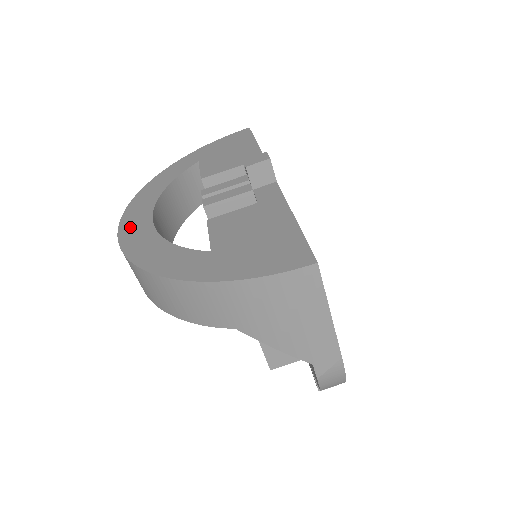
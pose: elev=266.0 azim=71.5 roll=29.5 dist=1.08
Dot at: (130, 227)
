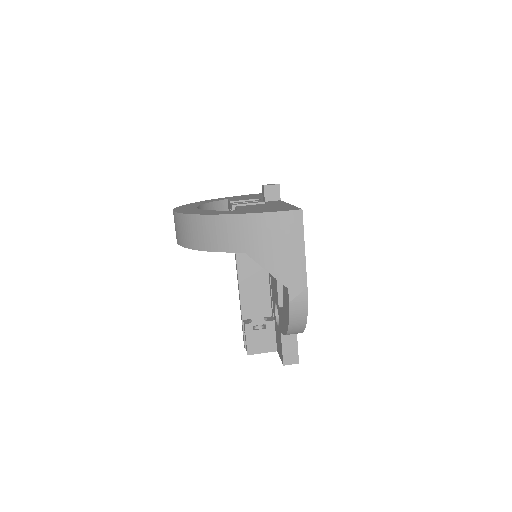
Dot at: (182, 209)
